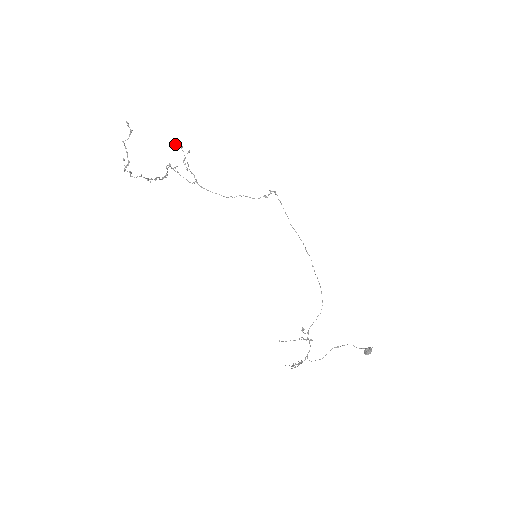
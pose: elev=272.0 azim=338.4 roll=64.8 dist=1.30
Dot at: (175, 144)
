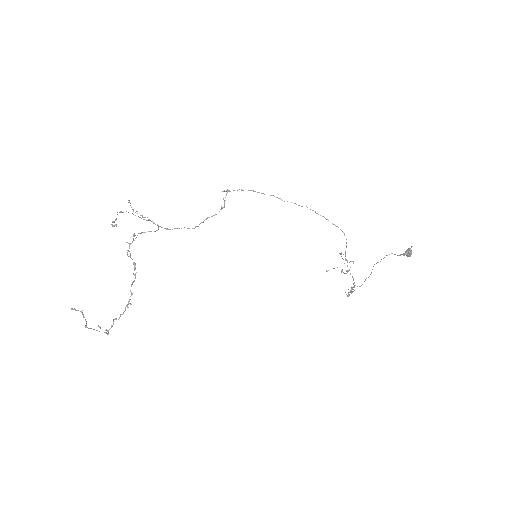
Dot at: (114, 226)
